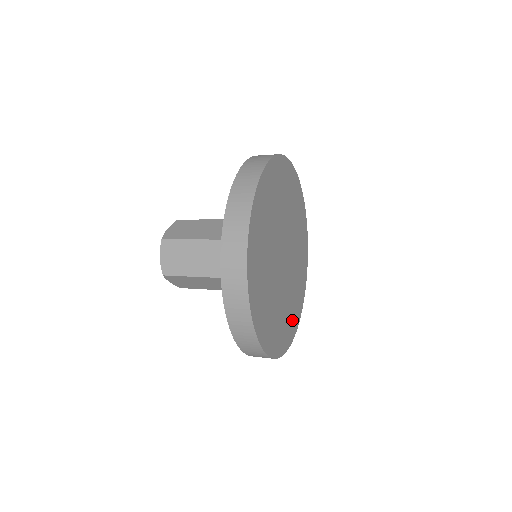
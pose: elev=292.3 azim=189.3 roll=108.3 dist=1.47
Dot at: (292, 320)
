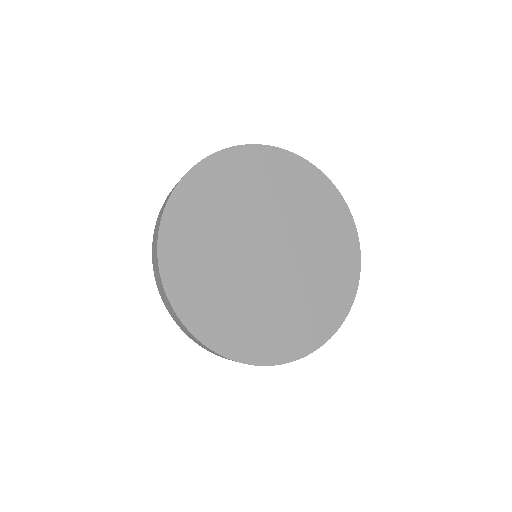
Dot at: (332, 299)
